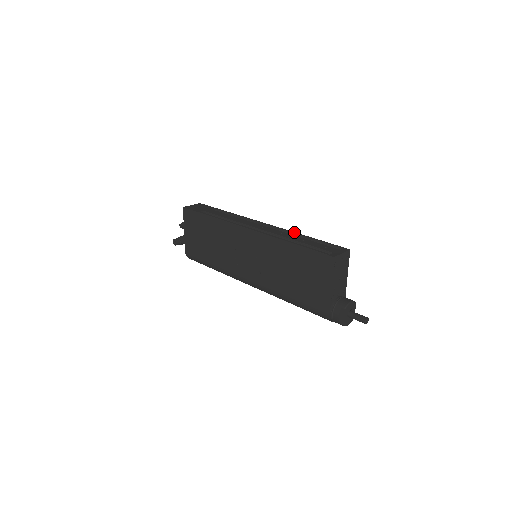
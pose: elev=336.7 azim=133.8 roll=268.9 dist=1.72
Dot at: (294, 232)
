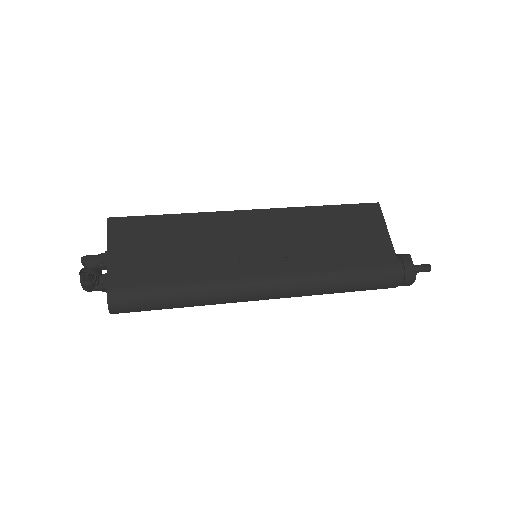
Dot at: occluded
